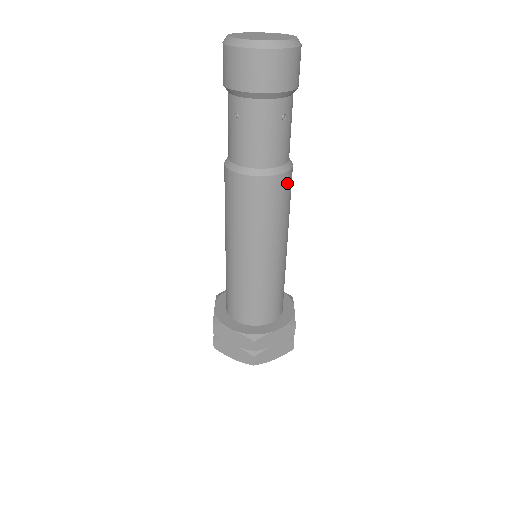
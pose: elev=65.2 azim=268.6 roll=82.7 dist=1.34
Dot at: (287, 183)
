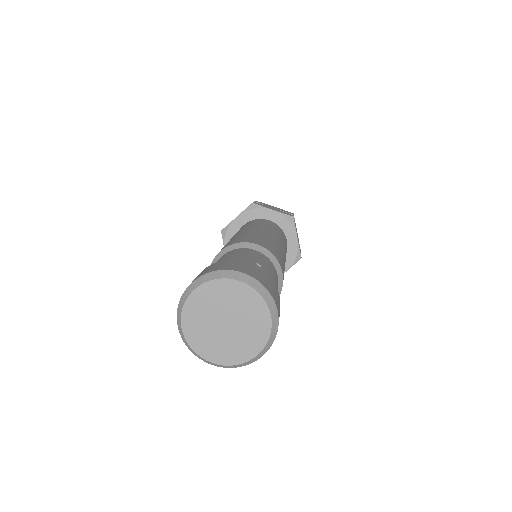
Dot at: occluded
